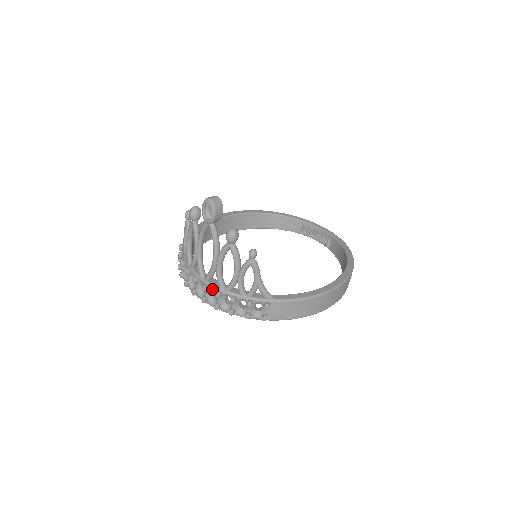
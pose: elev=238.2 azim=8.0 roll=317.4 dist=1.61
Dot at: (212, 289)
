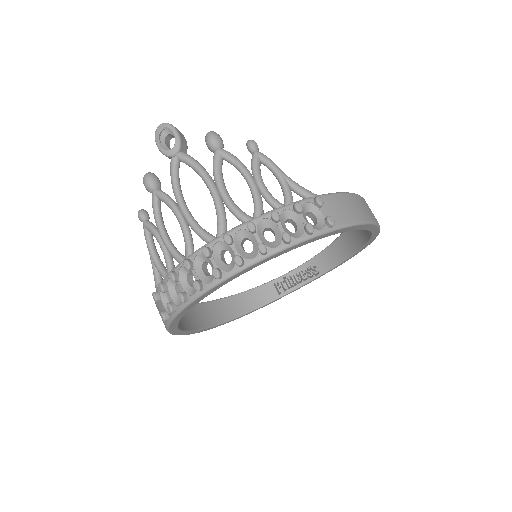
Dot at: (238, 238)
